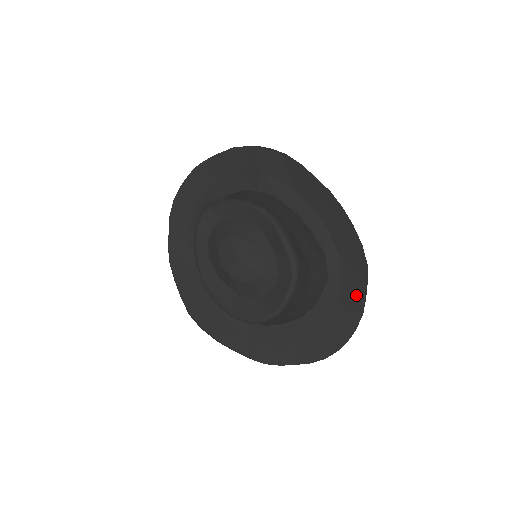
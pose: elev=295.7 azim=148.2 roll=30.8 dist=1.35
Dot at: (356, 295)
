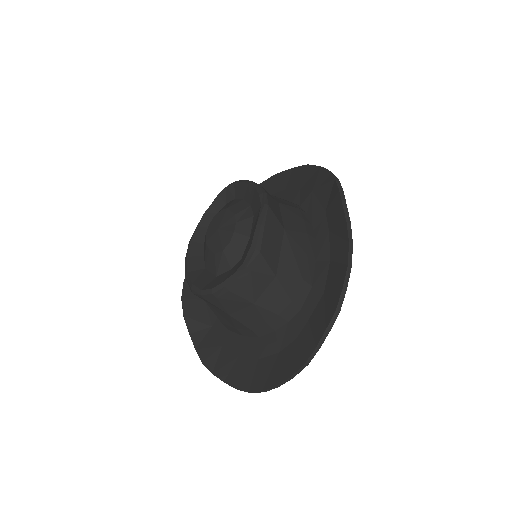
Dot at: (312, 339)
